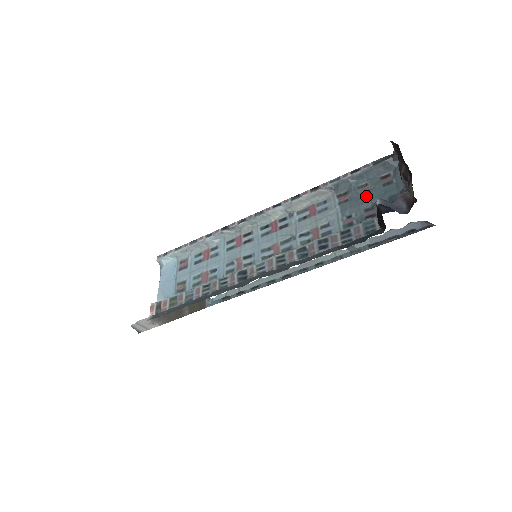
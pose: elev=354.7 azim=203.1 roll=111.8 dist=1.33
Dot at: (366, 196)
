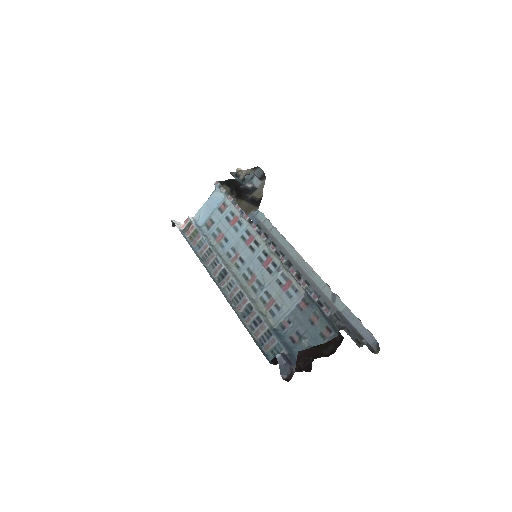
Dot at: (308, 325)
